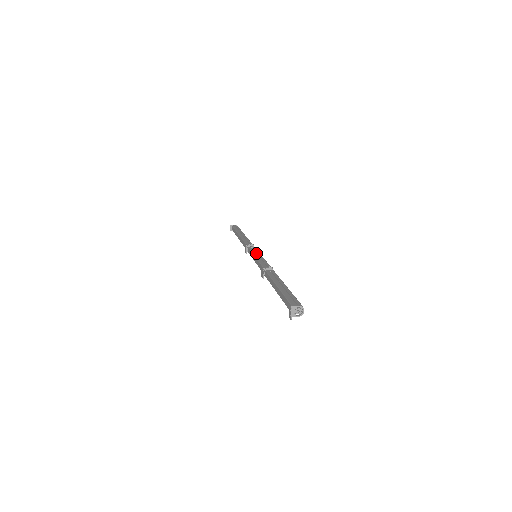
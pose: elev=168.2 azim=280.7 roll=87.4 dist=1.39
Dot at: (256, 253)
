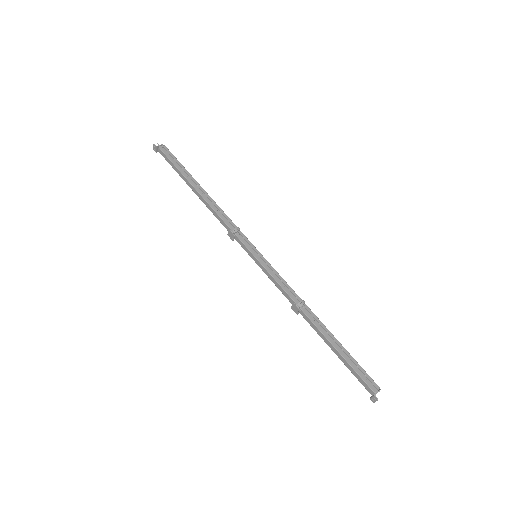
Dot at: (255, 252)
